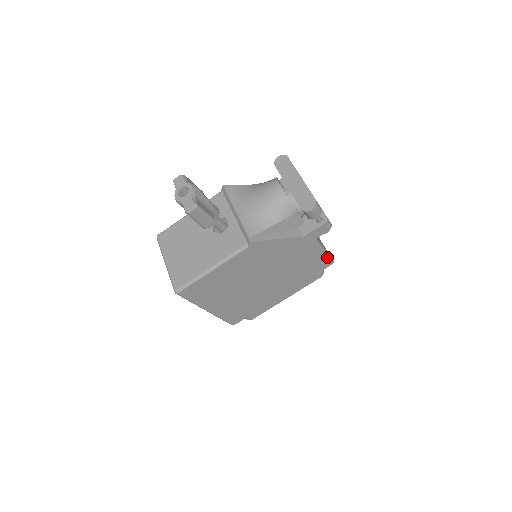
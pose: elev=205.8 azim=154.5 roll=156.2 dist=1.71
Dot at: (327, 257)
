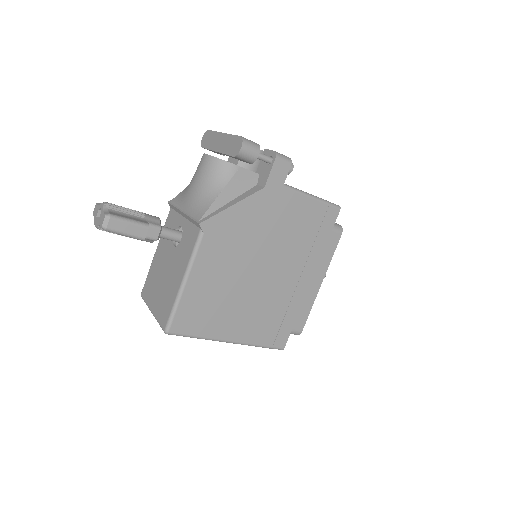
Dot at: (324, 203)
